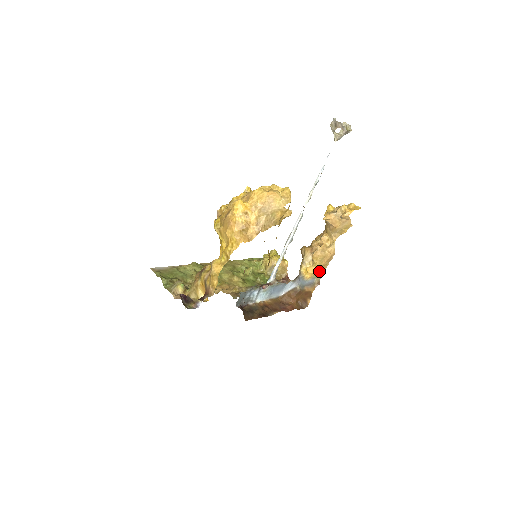
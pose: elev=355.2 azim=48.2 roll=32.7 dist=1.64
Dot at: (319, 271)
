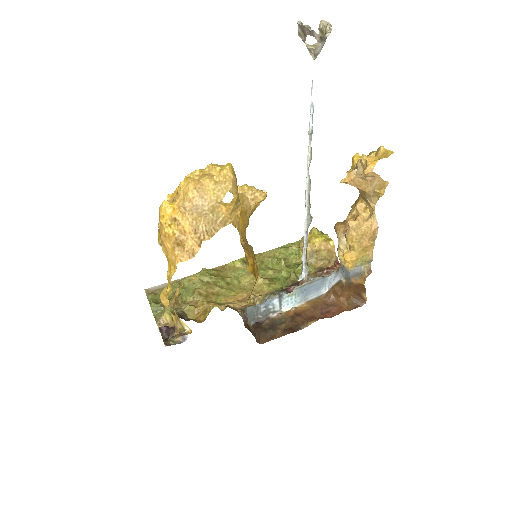
Dot at: (363, 255)
